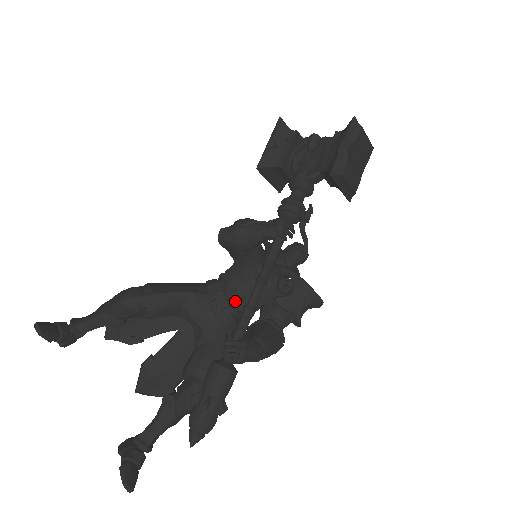
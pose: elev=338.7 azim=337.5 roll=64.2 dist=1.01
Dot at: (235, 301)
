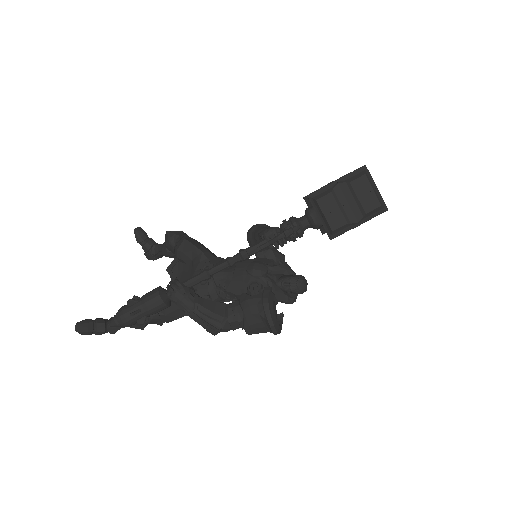
Dot at: (218, 275)
